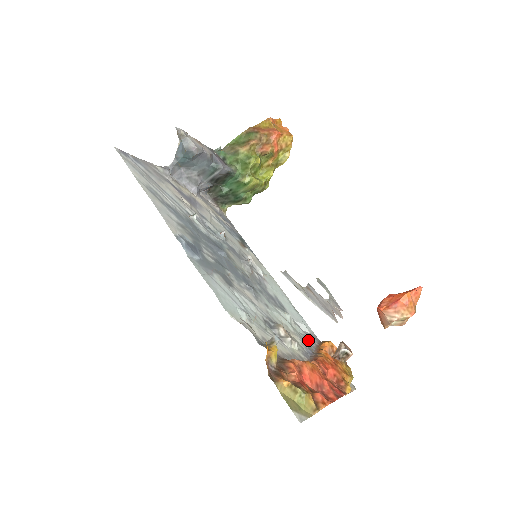
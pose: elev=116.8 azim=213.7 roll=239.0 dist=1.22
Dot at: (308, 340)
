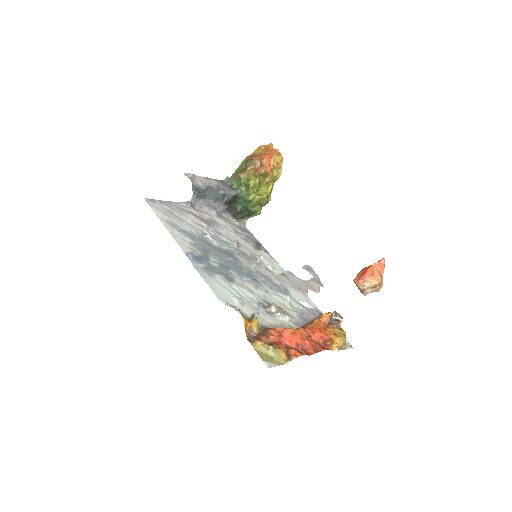
Dot at: (307, 314)
